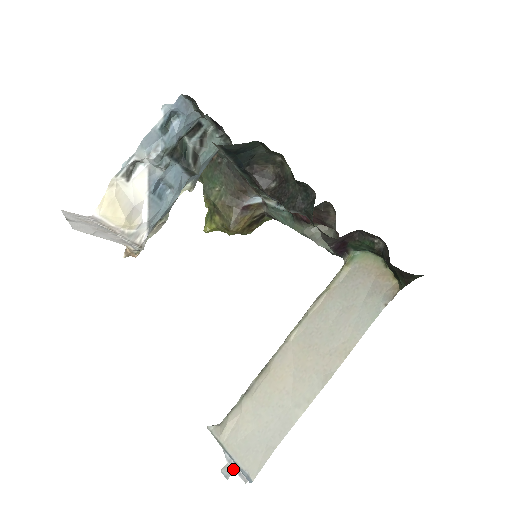
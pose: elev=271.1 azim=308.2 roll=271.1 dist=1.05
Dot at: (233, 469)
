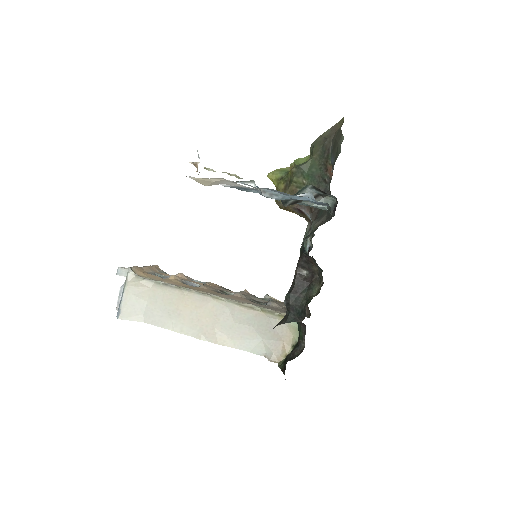
Dot at: (118, 296)
